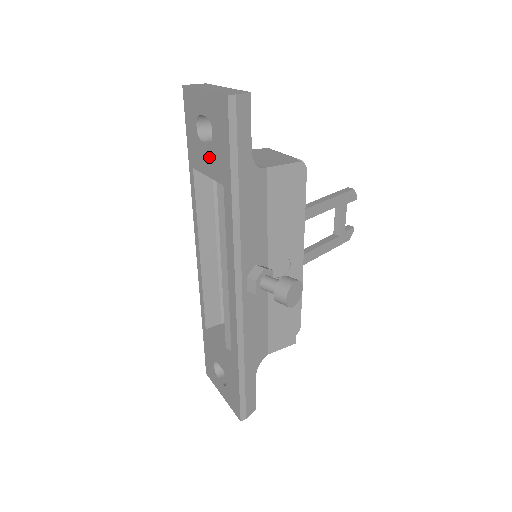
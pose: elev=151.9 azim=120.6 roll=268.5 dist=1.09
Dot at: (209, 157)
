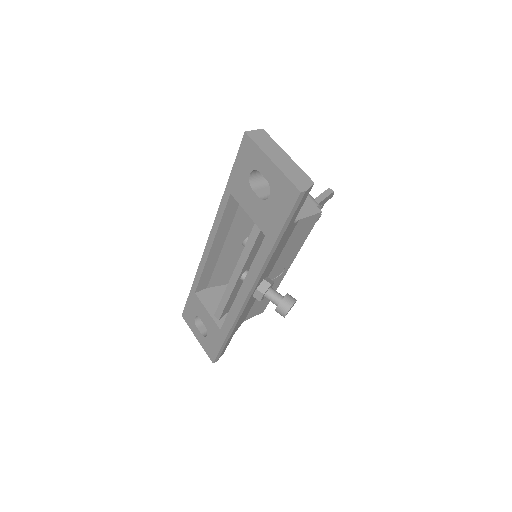
Dot at: (256, 206)
